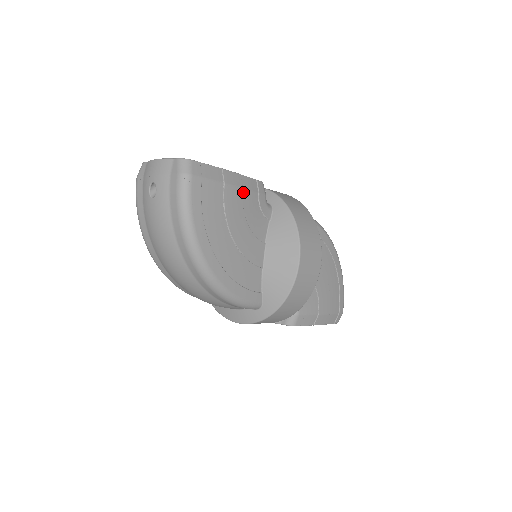
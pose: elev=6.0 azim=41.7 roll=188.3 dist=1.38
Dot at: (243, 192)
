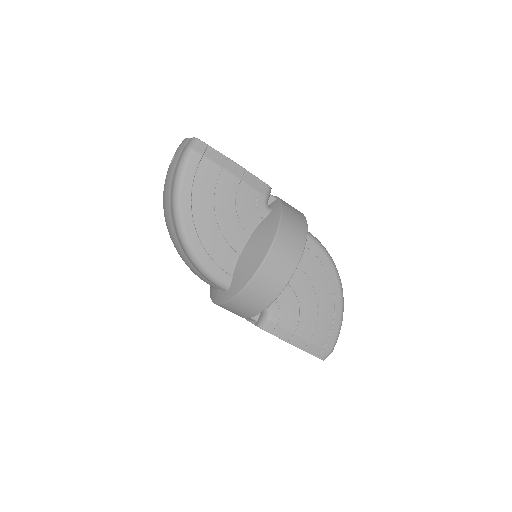
Dot at: (241, 183)
